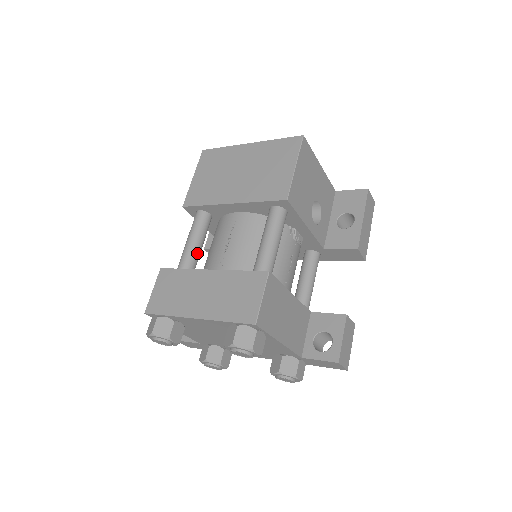
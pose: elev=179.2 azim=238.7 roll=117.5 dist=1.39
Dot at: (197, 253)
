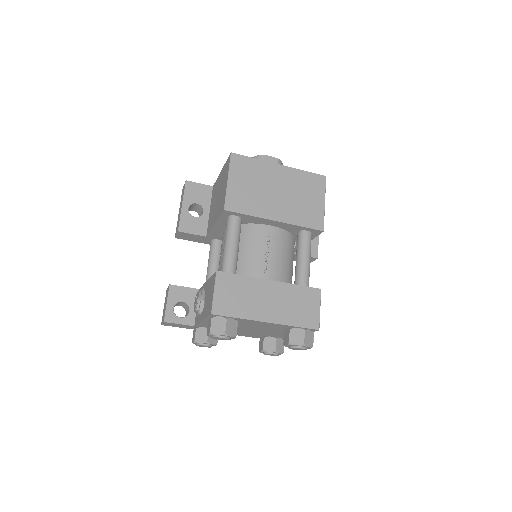
Dot at: occluded
